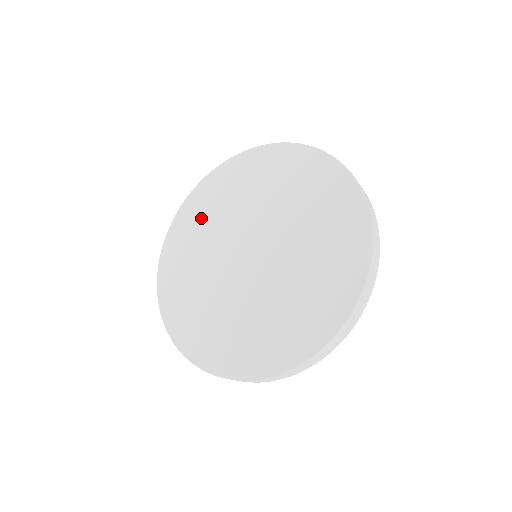
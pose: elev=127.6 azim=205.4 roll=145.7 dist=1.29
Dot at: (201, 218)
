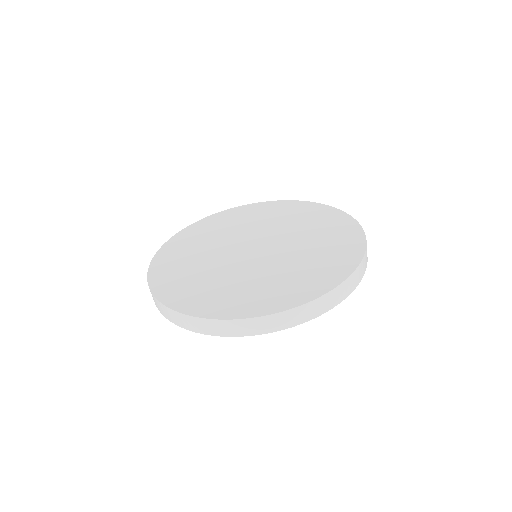
Dot at: (183, 255)
